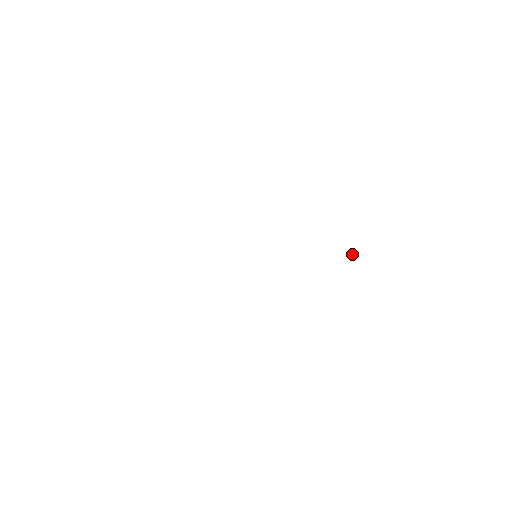
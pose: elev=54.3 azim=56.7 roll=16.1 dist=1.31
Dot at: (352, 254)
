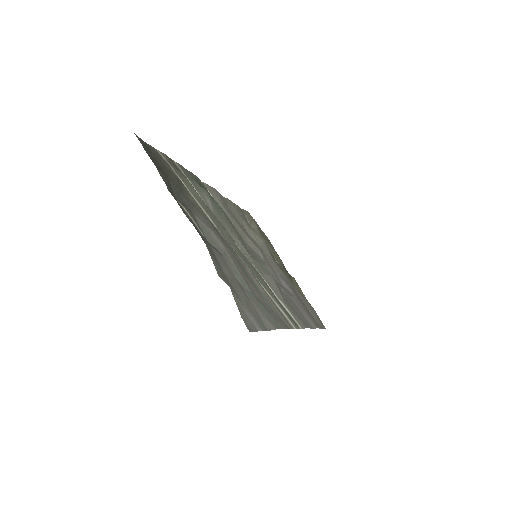
Dot at: occluded
